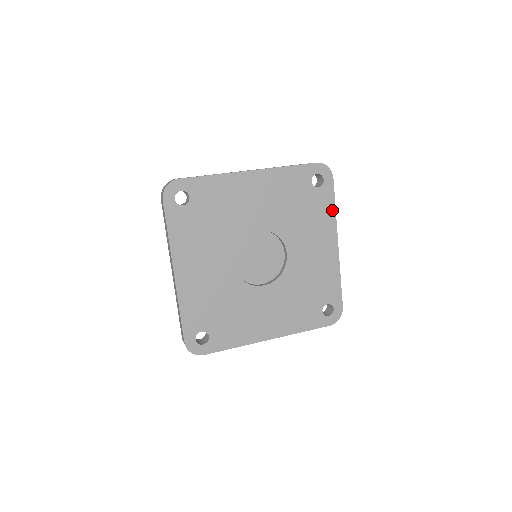
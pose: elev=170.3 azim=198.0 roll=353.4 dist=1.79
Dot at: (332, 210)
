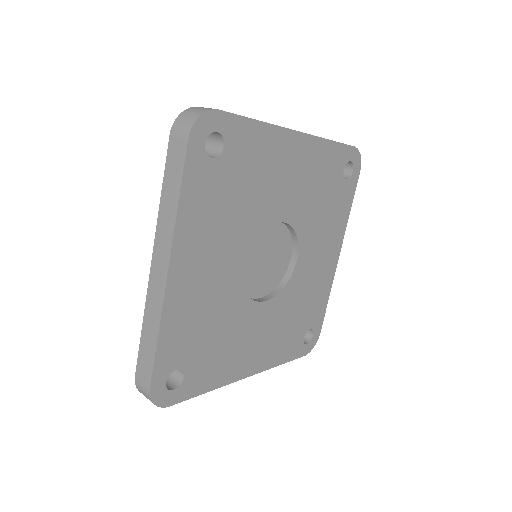
Dot at: (347, 212)
